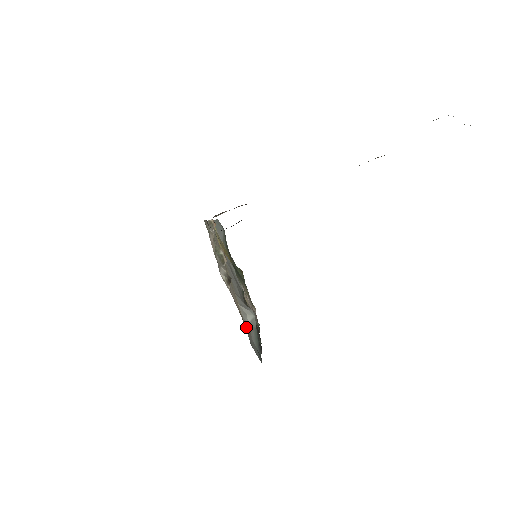
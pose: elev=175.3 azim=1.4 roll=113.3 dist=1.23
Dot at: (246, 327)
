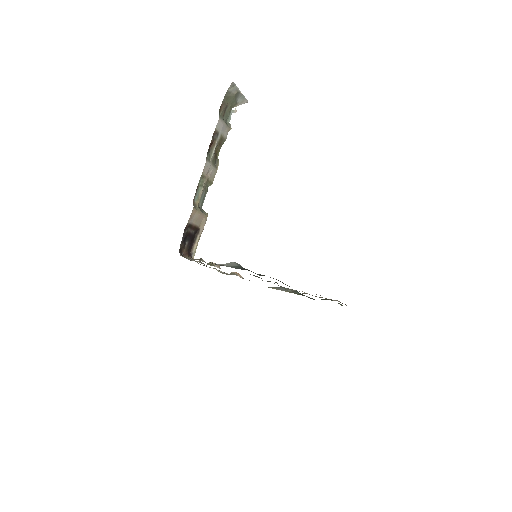
Dot at: occluded
